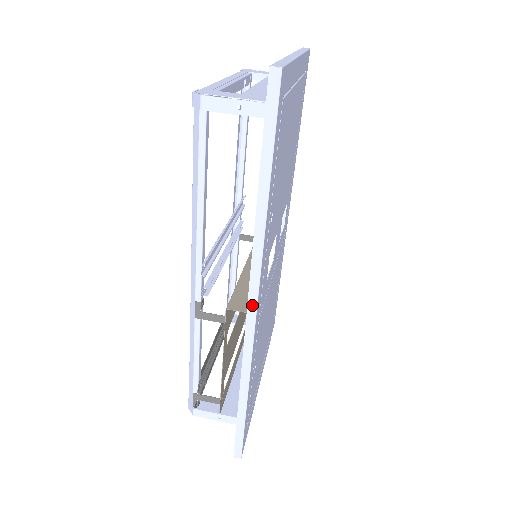
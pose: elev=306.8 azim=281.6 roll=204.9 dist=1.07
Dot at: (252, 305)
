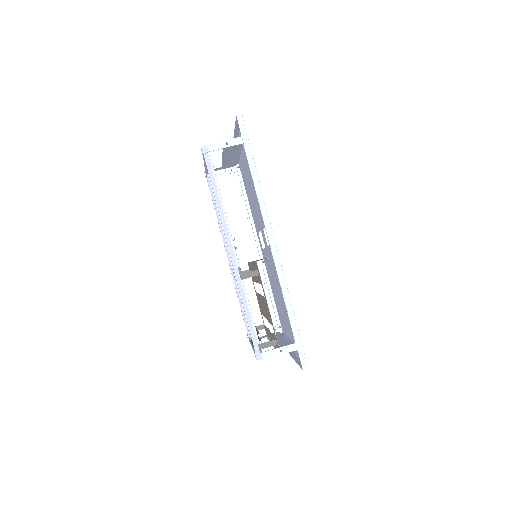
Dot at: (271, 238)
